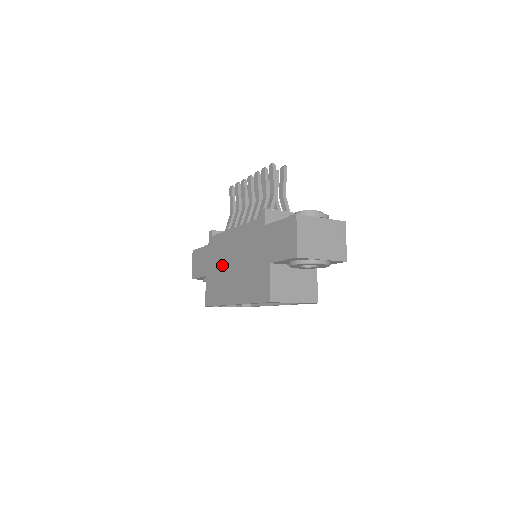
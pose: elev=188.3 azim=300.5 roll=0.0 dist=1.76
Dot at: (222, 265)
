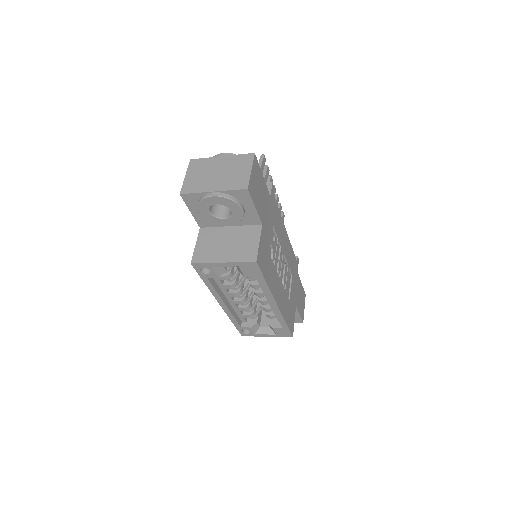
Dot at: occluded
